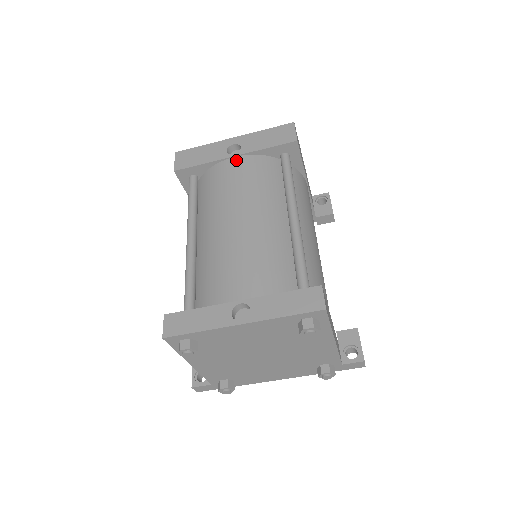
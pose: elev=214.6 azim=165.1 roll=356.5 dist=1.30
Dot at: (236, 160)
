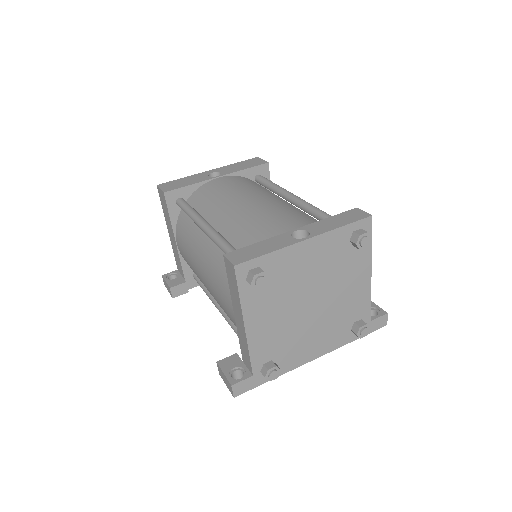
Dot at: (222, 178)
